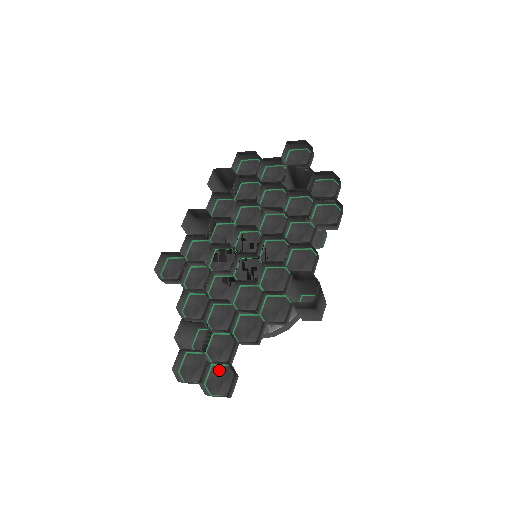
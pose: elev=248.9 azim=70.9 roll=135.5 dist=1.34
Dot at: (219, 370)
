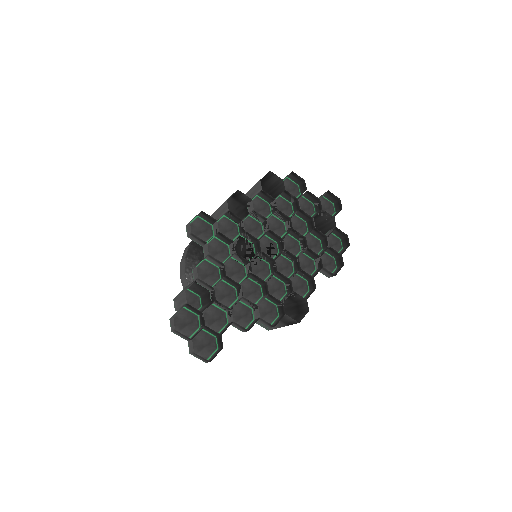
Dot at: (205, 336)
